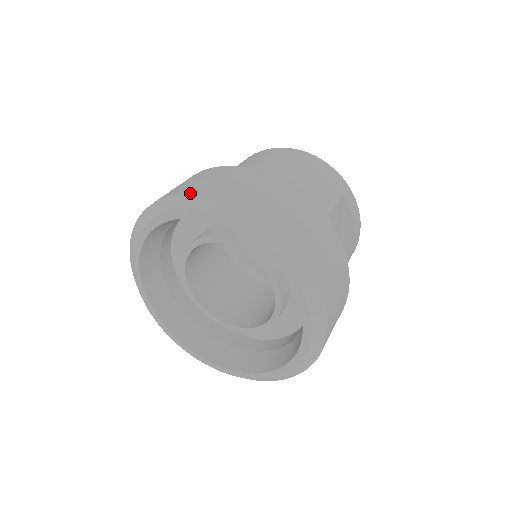
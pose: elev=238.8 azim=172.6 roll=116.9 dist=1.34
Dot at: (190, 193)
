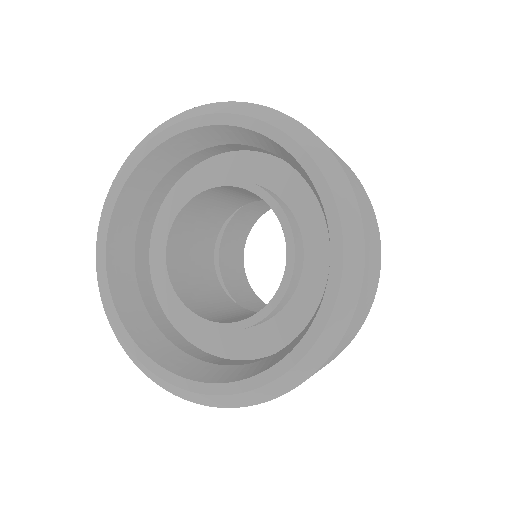
Dot at: (155, 128)
